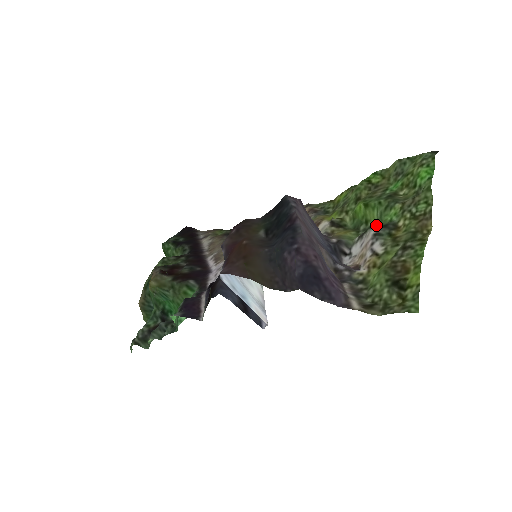
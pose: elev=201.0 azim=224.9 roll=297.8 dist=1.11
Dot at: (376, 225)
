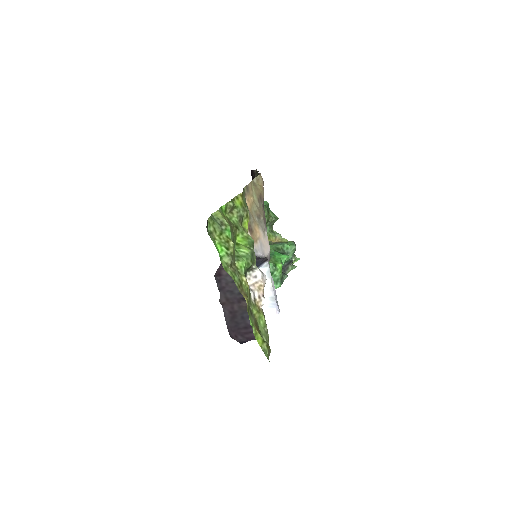
Dot at: (250, 257)
